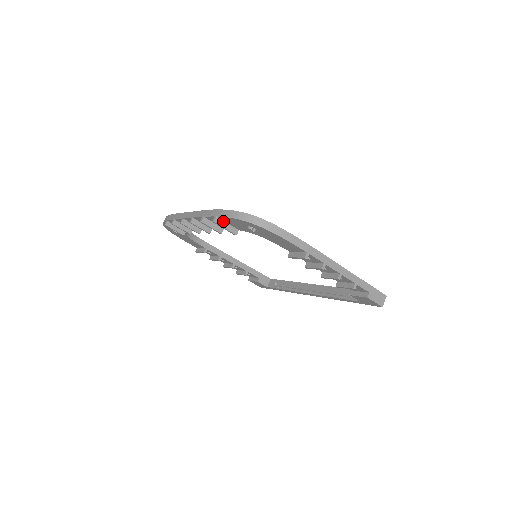
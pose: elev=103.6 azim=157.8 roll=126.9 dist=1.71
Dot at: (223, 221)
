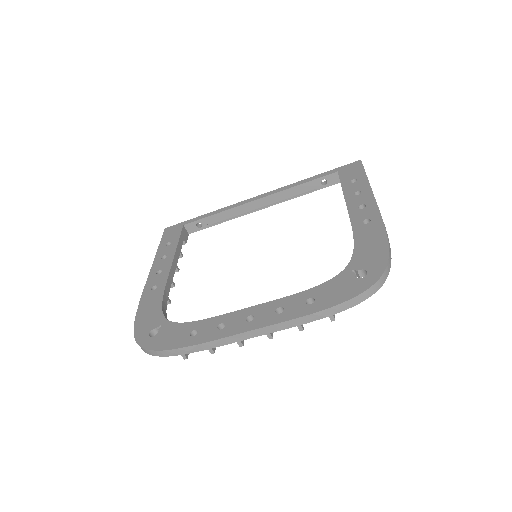
Dot at: occluded
